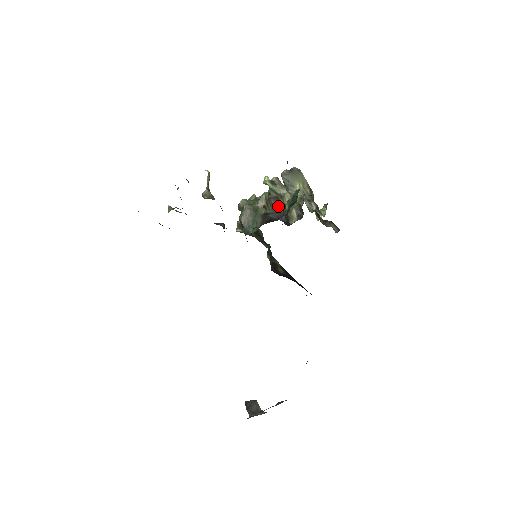
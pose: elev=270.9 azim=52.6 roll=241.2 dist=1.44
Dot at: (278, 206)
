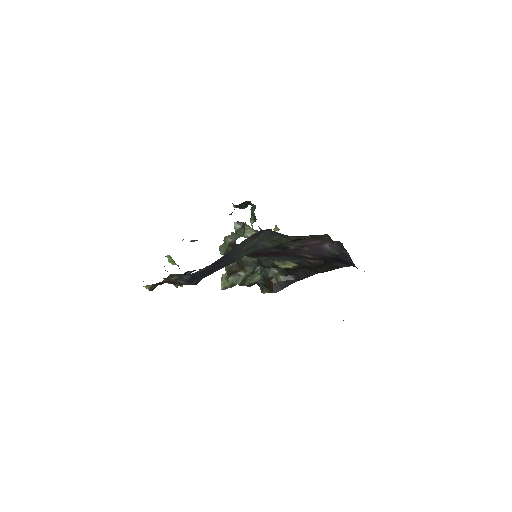
Dot at: occluded
